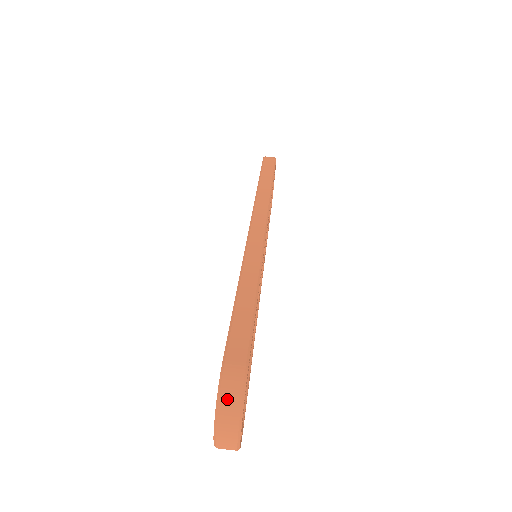
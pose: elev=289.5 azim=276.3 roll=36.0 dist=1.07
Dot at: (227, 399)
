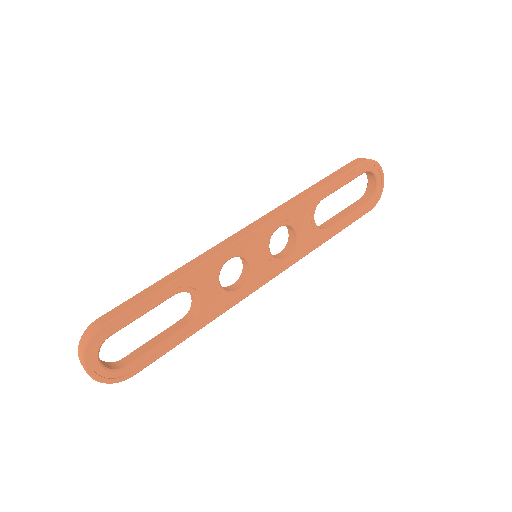
Dot at: (82, 341)
